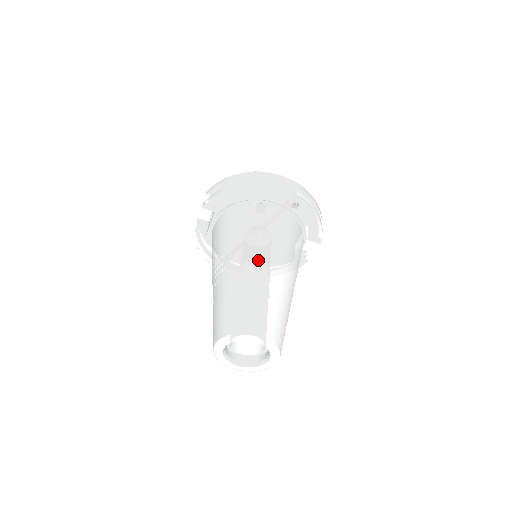
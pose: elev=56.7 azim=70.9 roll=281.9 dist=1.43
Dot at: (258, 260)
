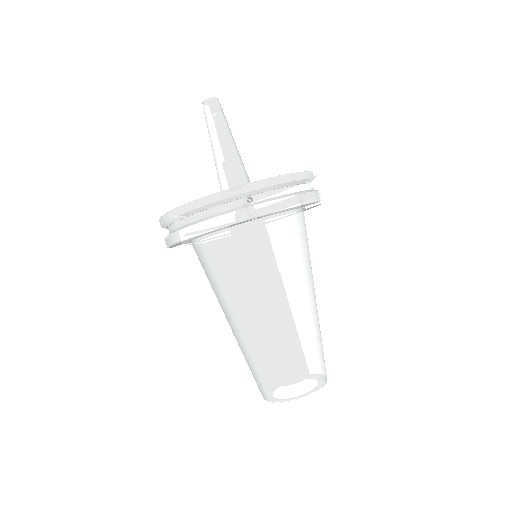
Dot at: (252, 318)
